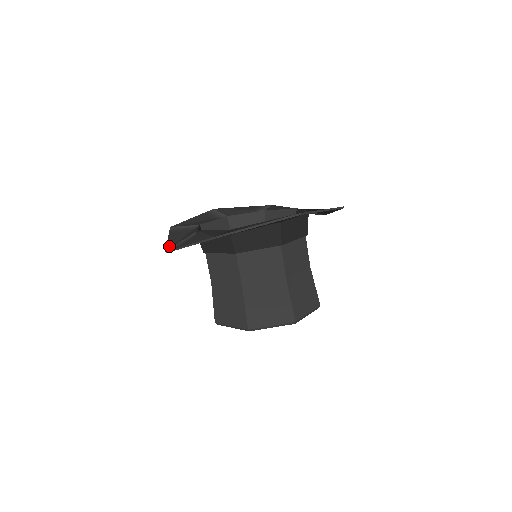
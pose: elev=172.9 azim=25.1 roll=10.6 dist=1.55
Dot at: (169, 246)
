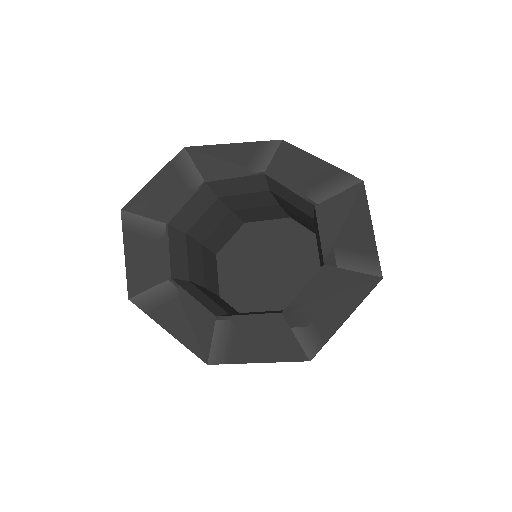
Dot at: (196, 351)
